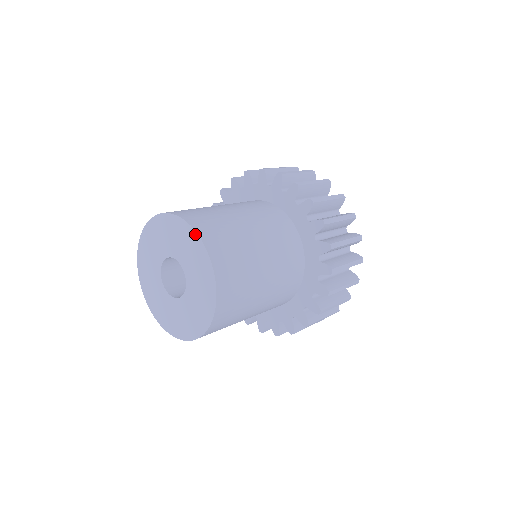
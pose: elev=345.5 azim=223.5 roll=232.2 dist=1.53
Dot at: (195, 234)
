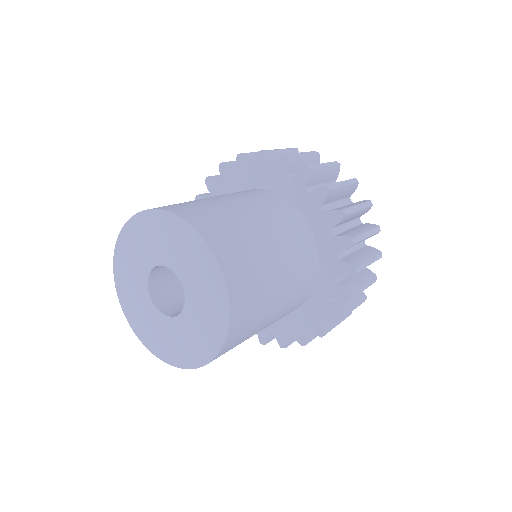
Dot at: (227, 319)
